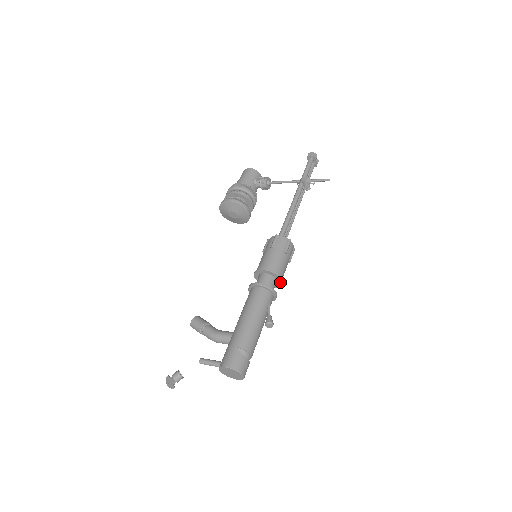
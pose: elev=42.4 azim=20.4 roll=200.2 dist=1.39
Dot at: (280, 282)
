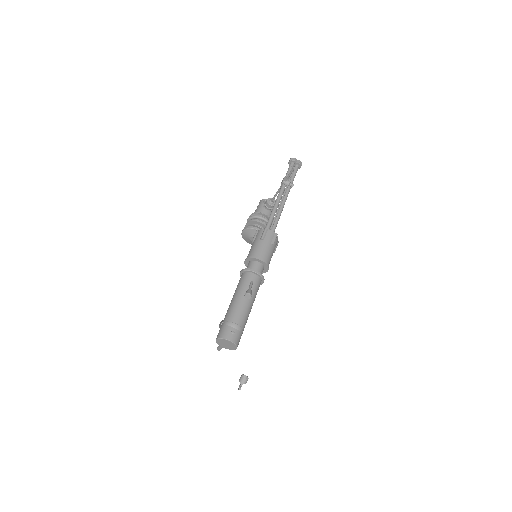
Dot at: (263, 263)
